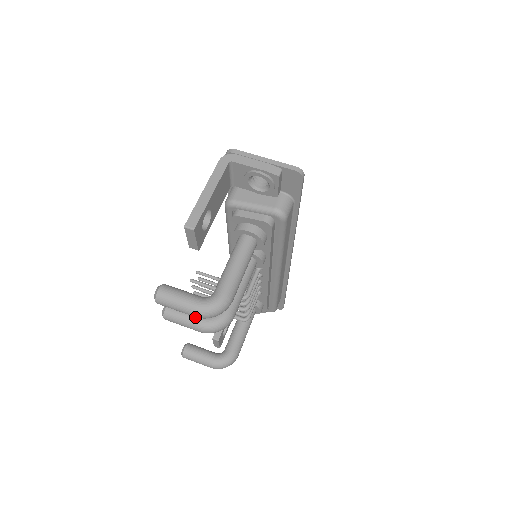
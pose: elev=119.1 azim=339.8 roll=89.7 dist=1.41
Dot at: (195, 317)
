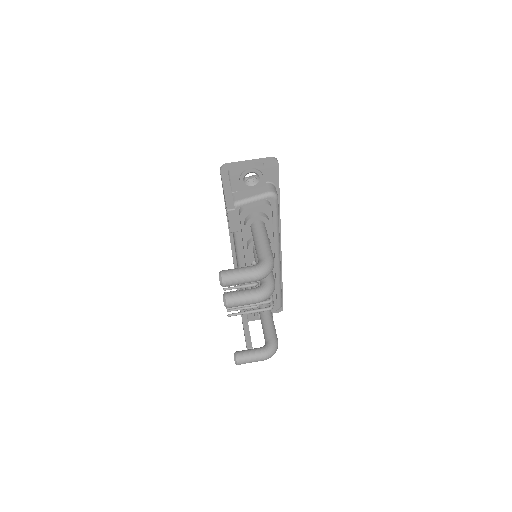
Dot at: (250, 292)
